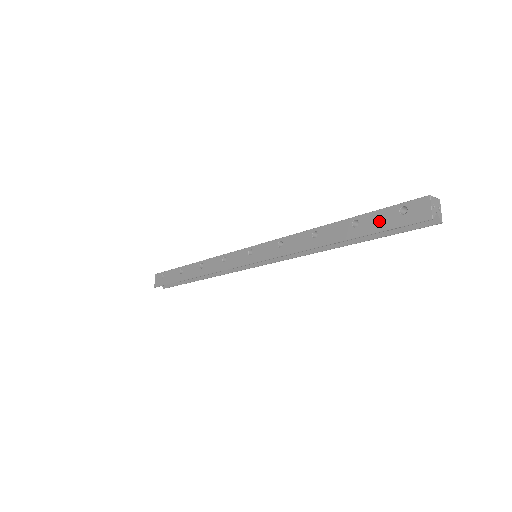
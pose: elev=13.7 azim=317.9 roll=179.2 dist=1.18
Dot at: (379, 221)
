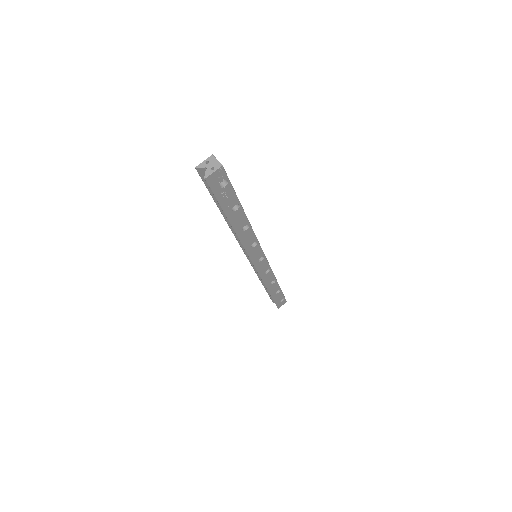
Dot at: occluded
